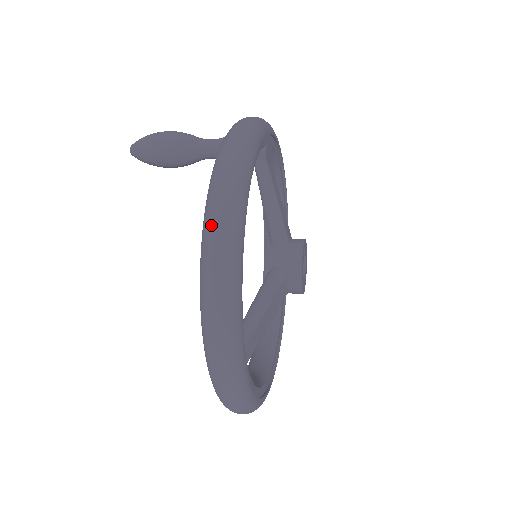
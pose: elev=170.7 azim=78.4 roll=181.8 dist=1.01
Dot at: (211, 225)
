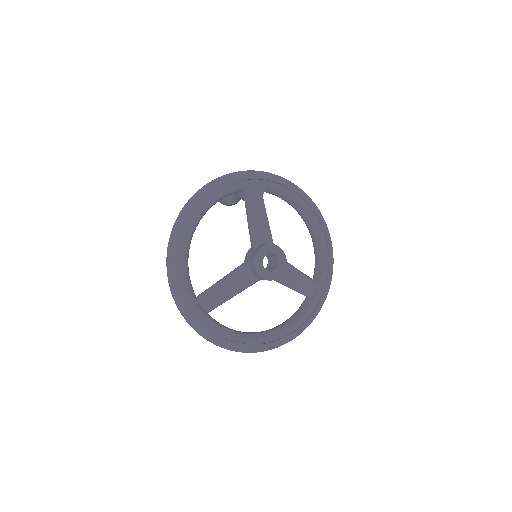
Dot at: (171, 231)
